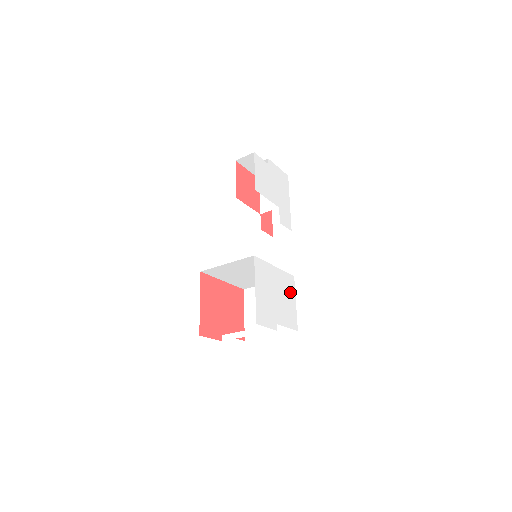
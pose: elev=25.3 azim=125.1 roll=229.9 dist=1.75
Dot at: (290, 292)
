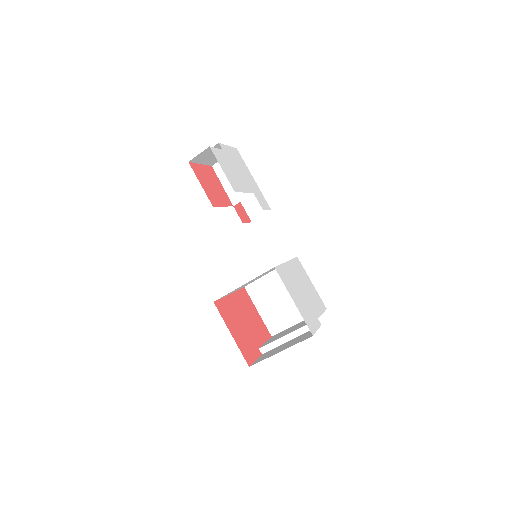
Dot at: (304, 276)
